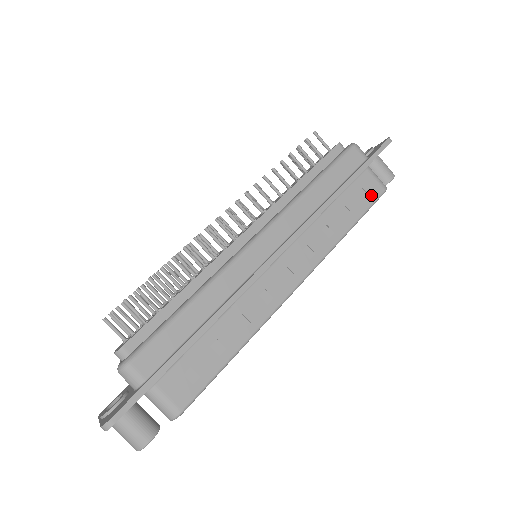
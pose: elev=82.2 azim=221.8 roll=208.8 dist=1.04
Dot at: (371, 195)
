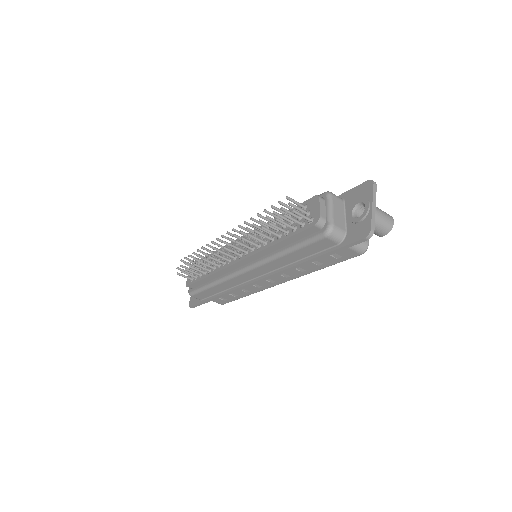
Dot at: (344, 257)
